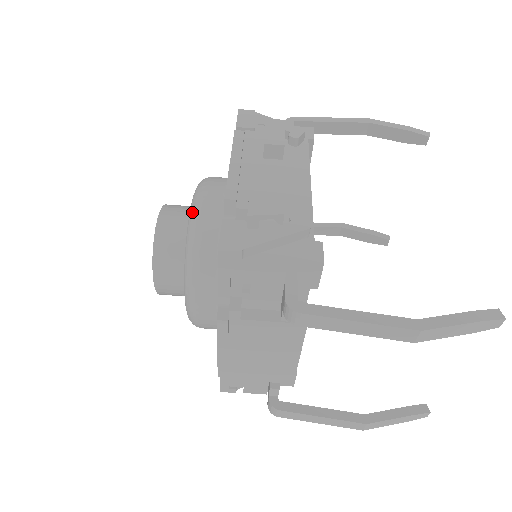
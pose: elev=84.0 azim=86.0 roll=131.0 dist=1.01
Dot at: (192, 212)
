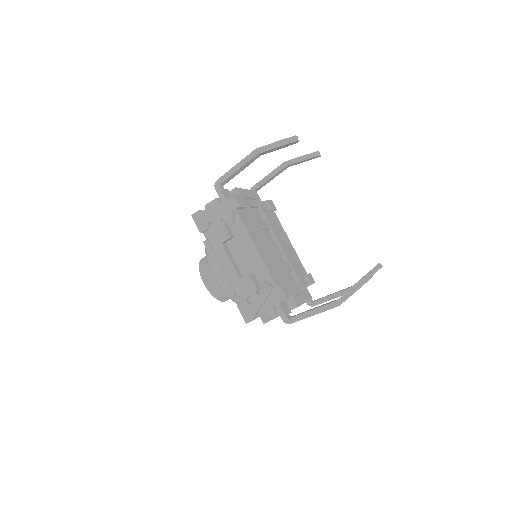
Dot at: (218, 284)
